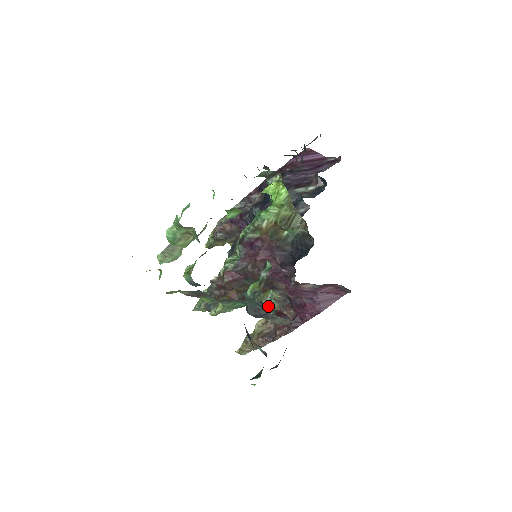
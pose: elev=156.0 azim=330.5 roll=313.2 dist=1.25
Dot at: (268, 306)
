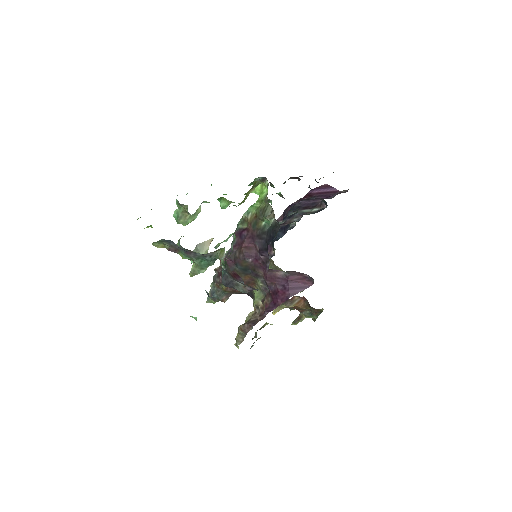
Dot at: occluded
